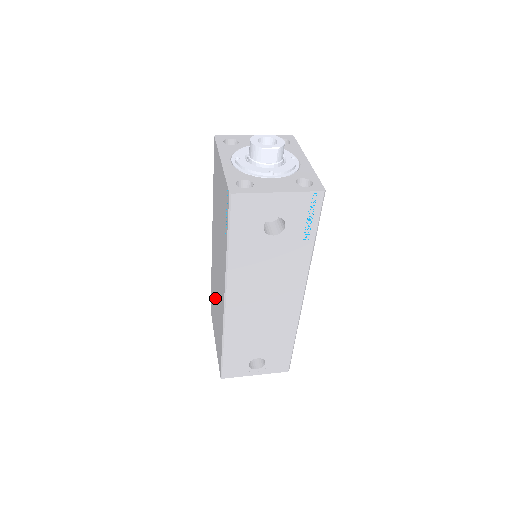
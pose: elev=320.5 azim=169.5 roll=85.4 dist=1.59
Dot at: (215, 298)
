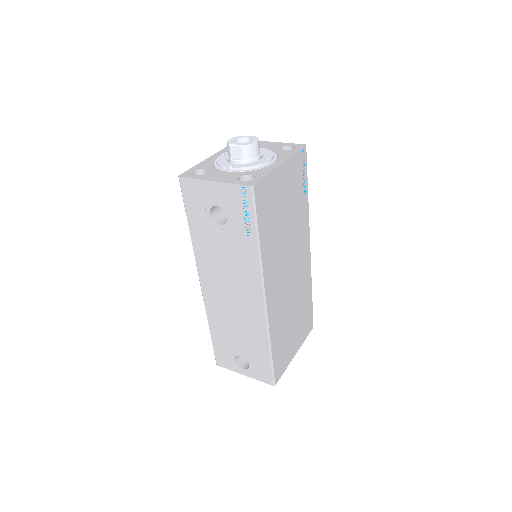
Dot at: occluded
